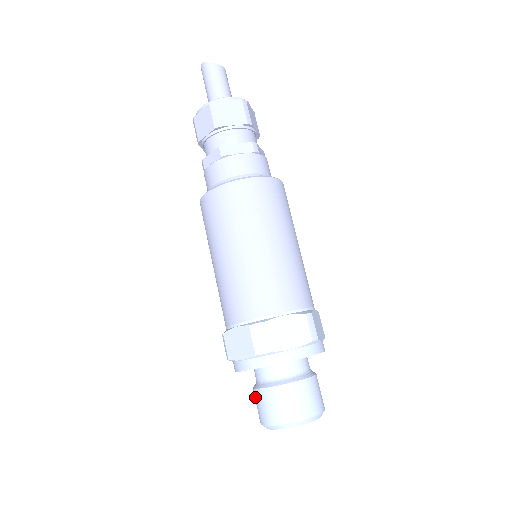
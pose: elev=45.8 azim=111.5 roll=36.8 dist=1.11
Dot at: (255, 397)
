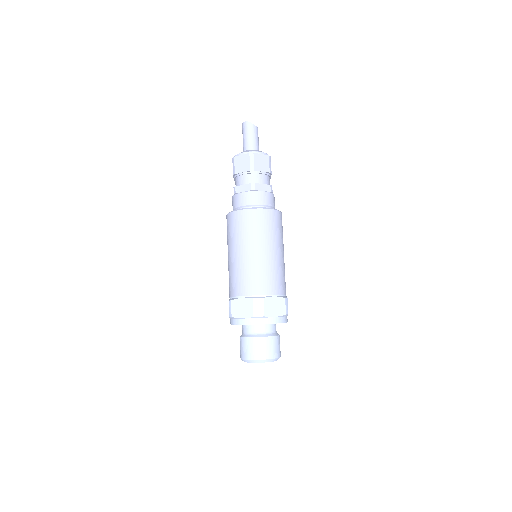
Dot at: (242, 342)
